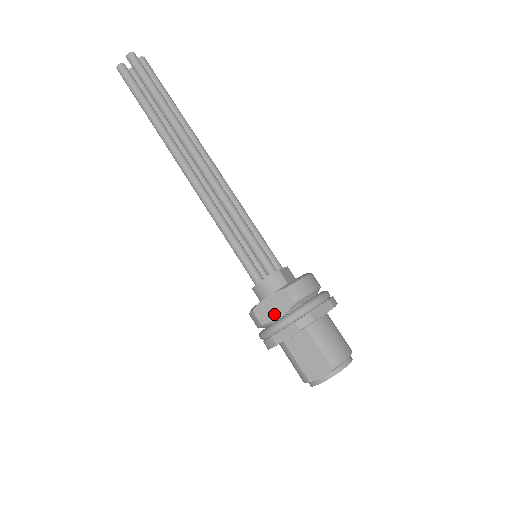
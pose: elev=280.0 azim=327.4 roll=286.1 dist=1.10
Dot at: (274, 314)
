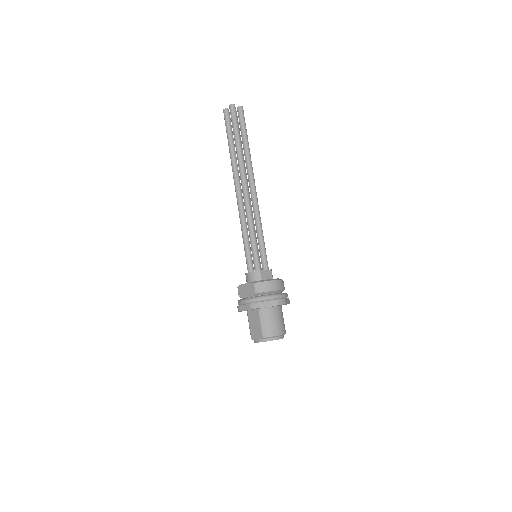
Dot at: (246, 294)
